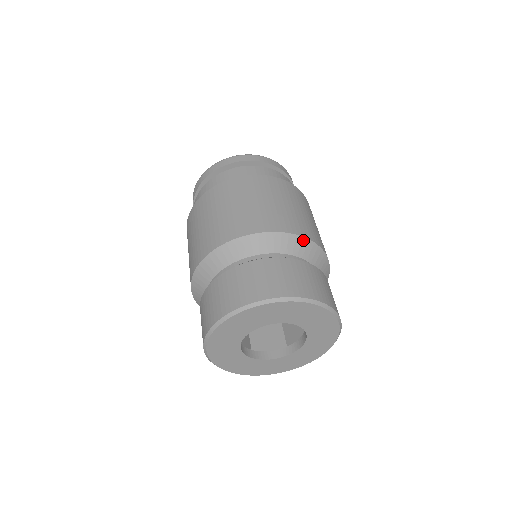
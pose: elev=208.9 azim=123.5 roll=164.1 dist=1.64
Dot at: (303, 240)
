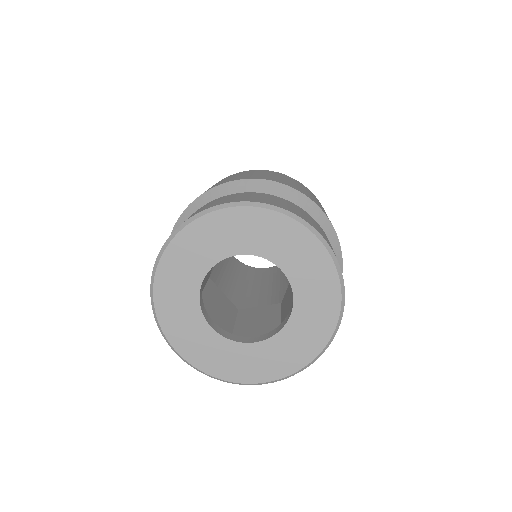
Dot at: (285, 188)
